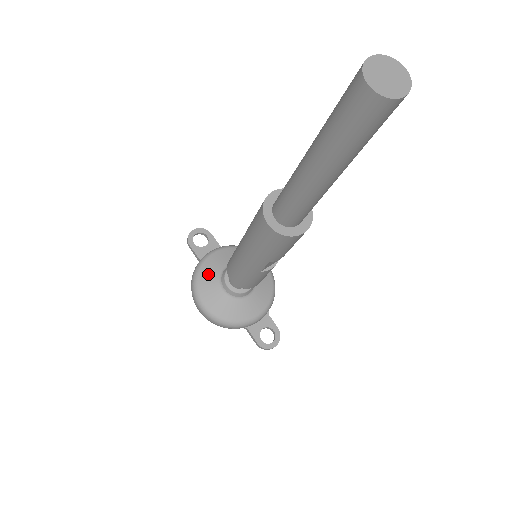
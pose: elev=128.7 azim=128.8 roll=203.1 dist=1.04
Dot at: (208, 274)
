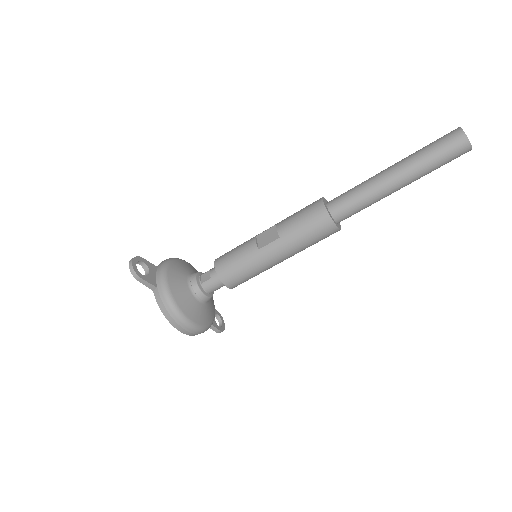
Dot at: (181, 295)
